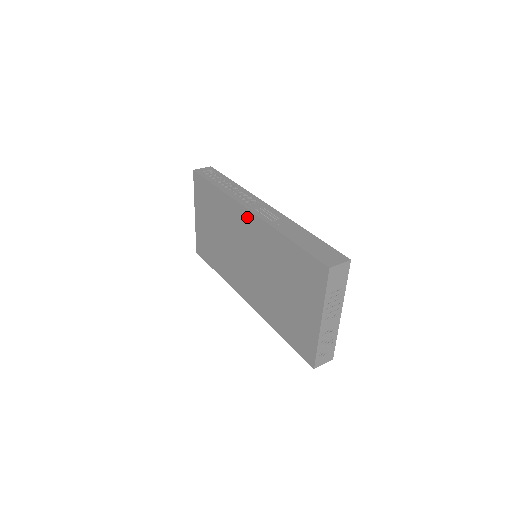
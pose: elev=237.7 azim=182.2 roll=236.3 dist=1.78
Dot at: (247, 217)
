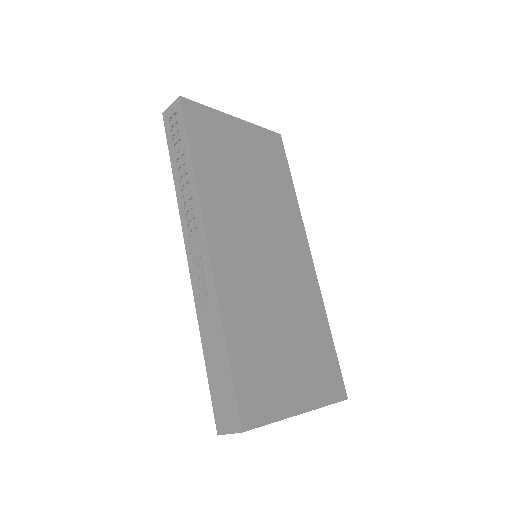
Dot at: occluded
